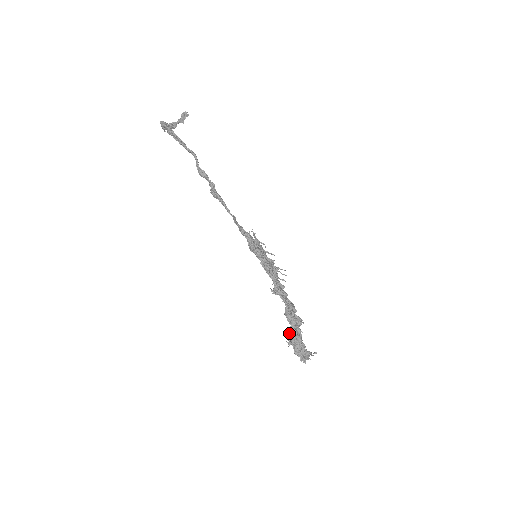
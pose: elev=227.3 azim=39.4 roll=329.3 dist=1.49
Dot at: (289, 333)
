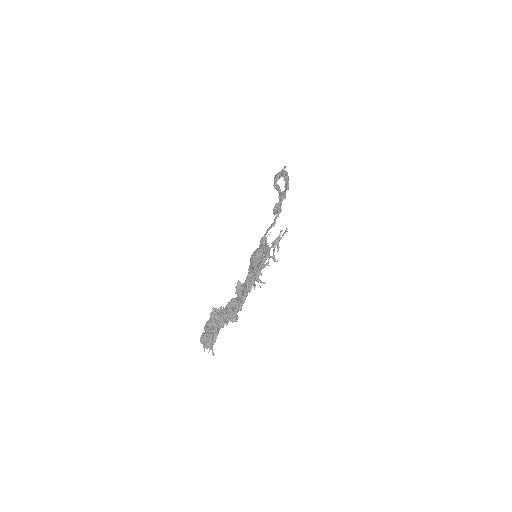
Dot at: occluded
